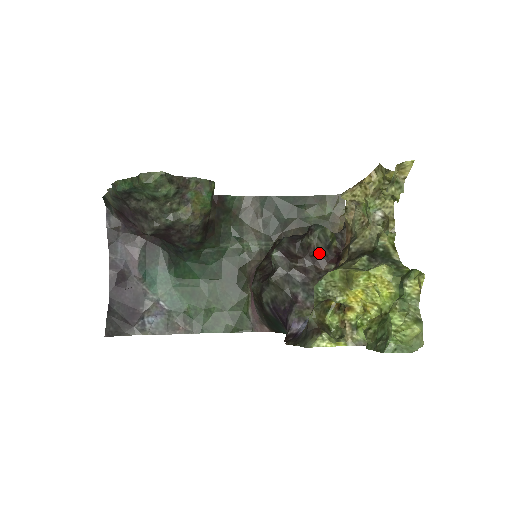
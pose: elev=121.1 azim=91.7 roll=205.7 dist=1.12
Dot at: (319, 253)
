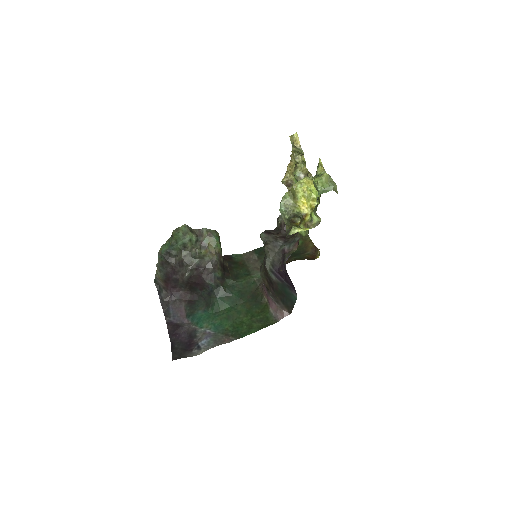
Dot at: occluded
